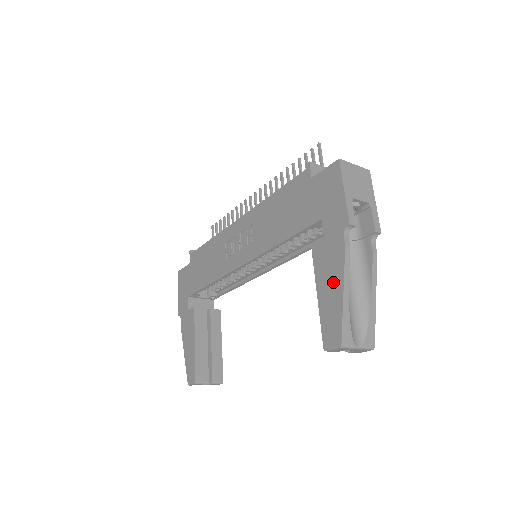
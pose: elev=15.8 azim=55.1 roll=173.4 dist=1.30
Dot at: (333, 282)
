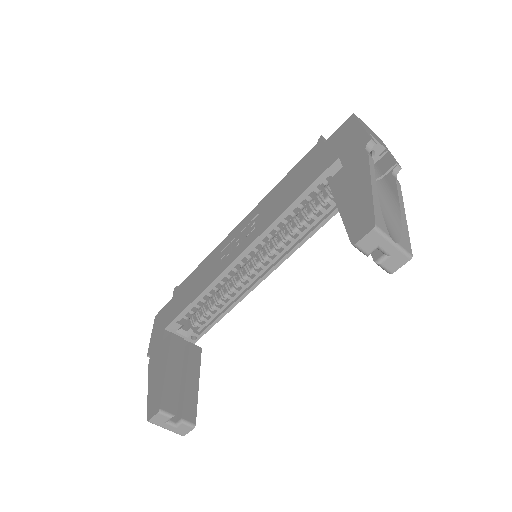
Dot at: (357, 186)
